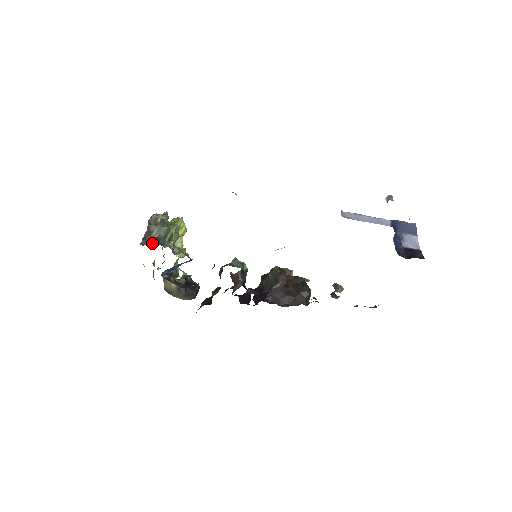
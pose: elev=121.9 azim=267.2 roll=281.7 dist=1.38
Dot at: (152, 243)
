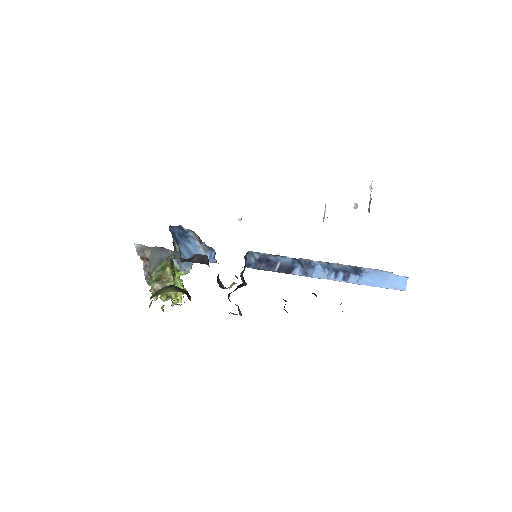
Dot at: occluded
